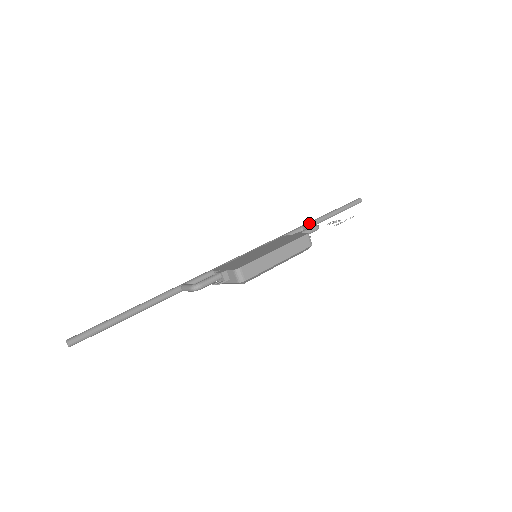
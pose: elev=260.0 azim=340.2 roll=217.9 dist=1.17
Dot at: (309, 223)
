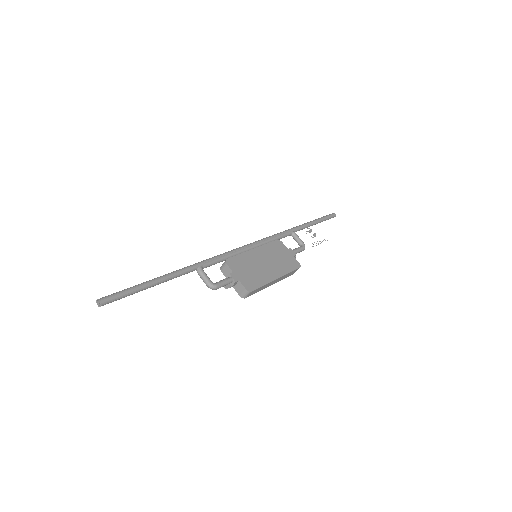
Dot at: (298, 229)
